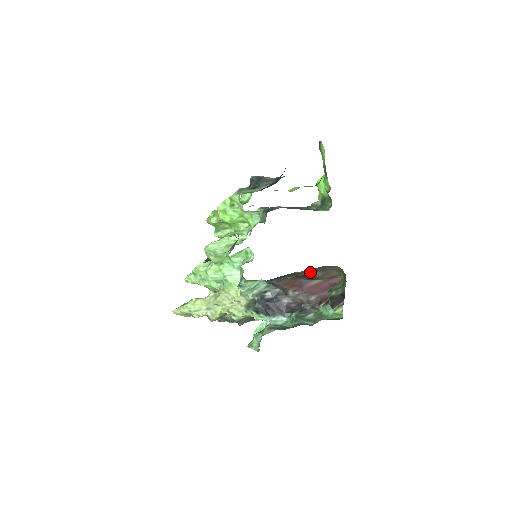
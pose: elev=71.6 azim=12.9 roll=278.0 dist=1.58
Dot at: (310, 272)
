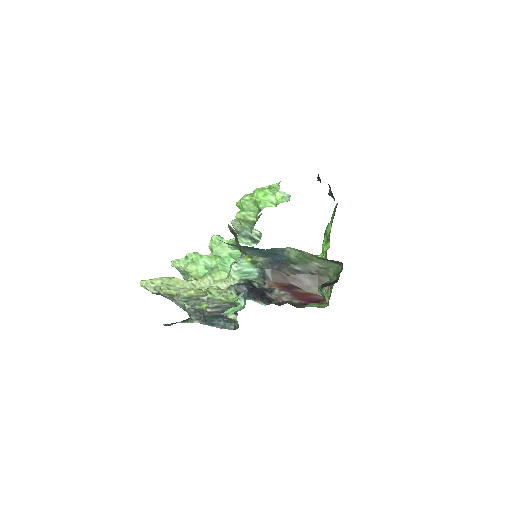
Dot at: (303, 276)
